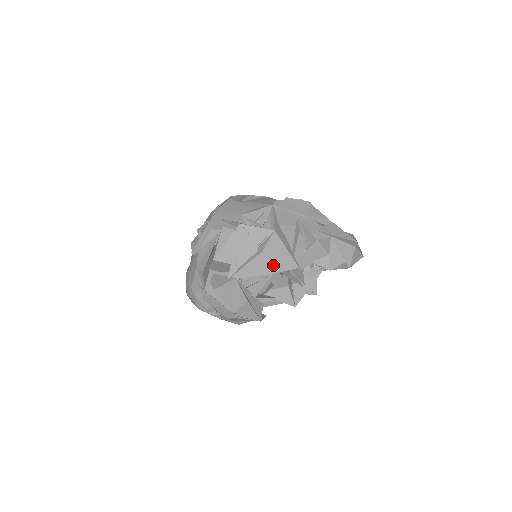
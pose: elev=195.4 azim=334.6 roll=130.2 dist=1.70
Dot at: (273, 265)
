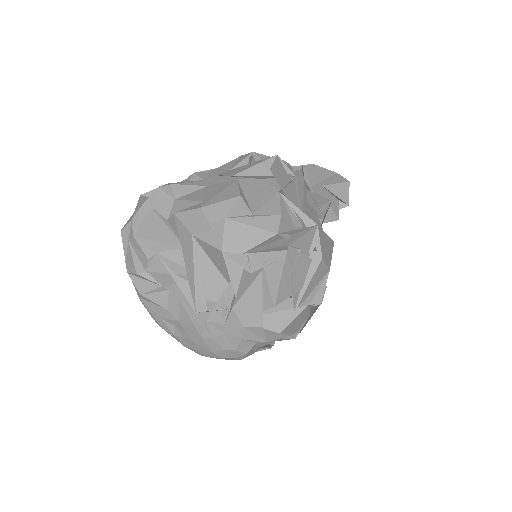
Dot at: (328, 261)
